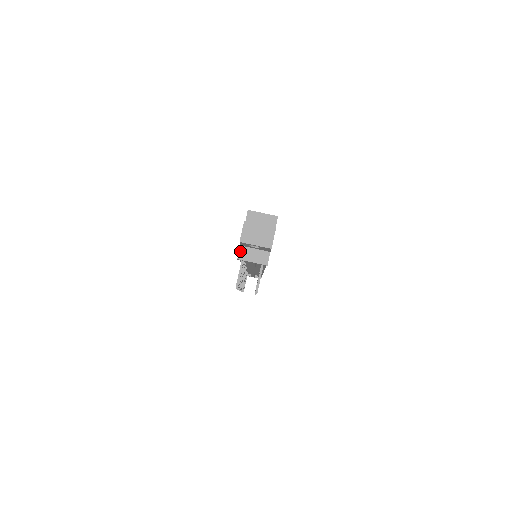
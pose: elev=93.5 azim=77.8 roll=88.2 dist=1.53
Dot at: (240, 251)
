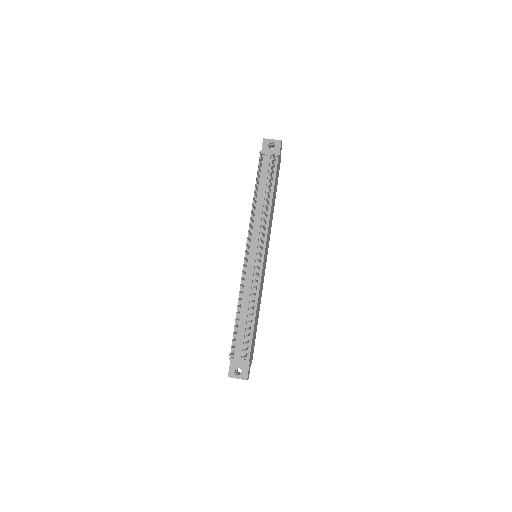
Dot at: occluded
